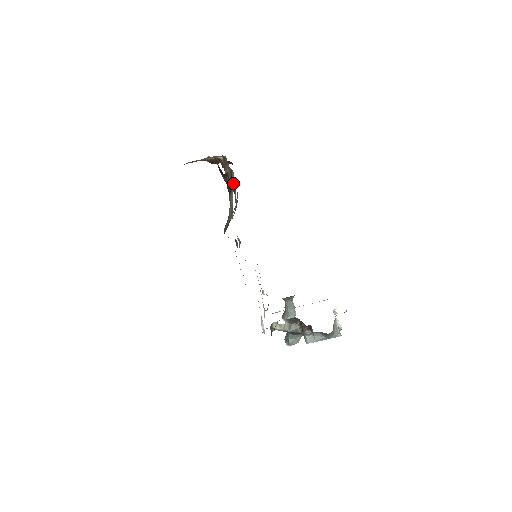
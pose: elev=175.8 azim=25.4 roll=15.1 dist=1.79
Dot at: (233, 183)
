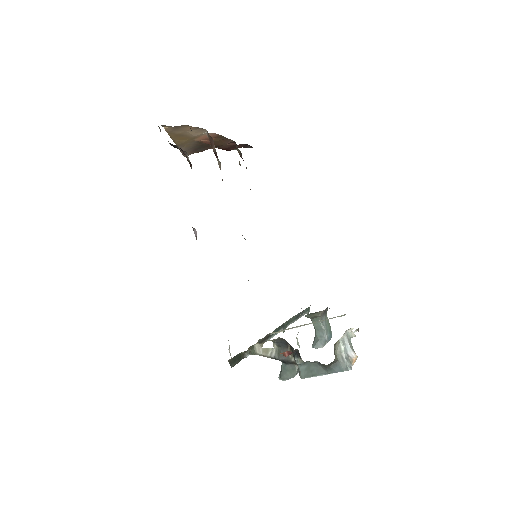
Dot at: (220, 163)
